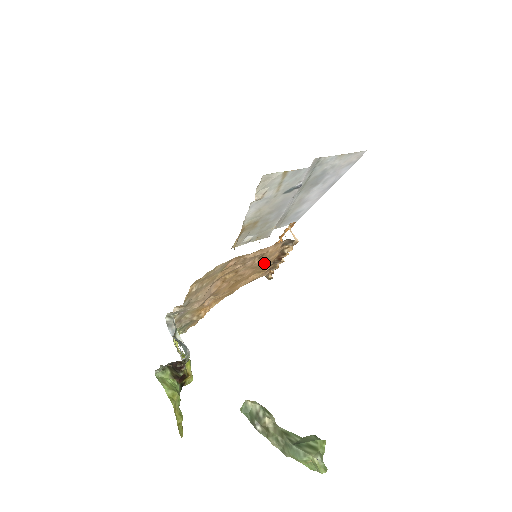
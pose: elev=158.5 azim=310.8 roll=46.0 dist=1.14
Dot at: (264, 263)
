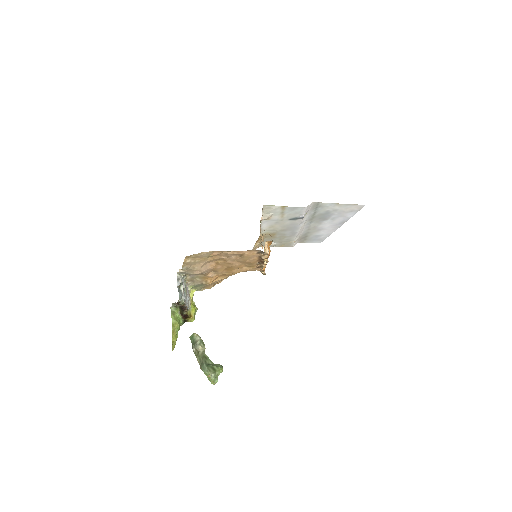
Dot at: (247, 261)
